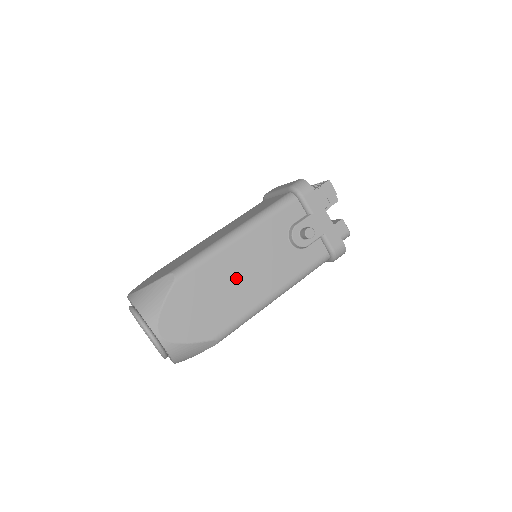
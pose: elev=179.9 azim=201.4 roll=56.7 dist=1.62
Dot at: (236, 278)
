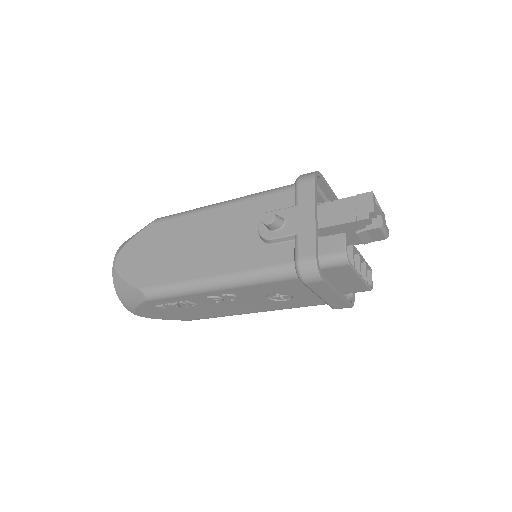
Dot at: (191, 243)
